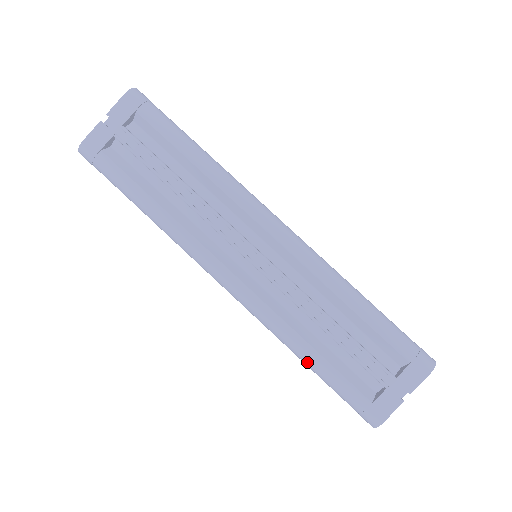
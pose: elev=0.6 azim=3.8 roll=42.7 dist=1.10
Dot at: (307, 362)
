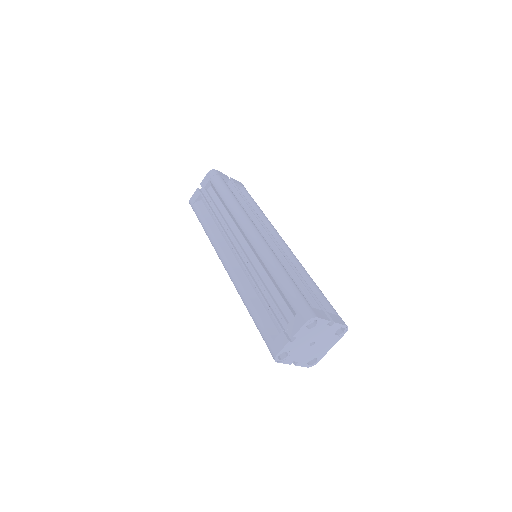
Dot at: (249, 313)
